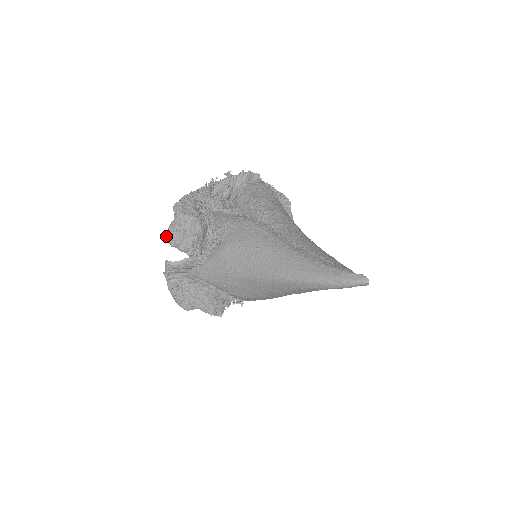
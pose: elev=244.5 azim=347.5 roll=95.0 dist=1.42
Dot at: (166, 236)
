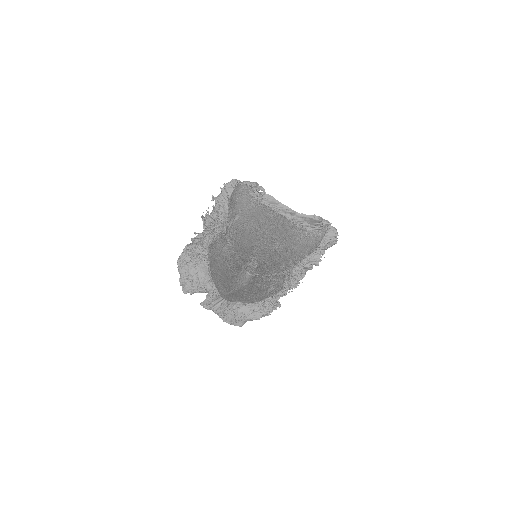
Dot at: occluded
